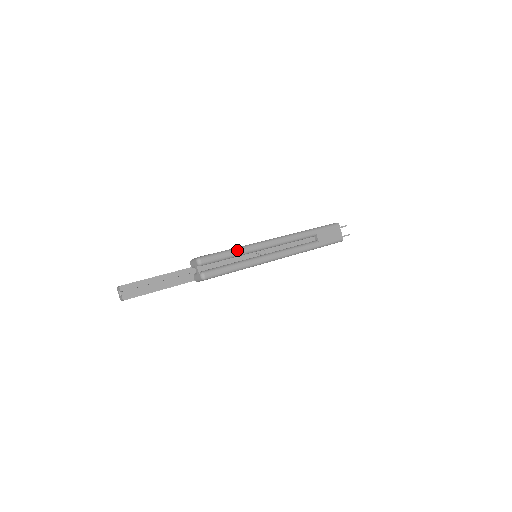
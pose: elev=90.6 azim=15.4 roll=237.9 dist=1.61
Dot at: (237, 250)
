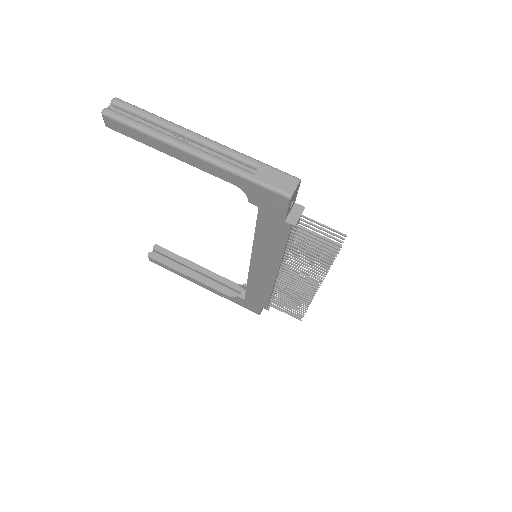
Dot at: (155, 116)
